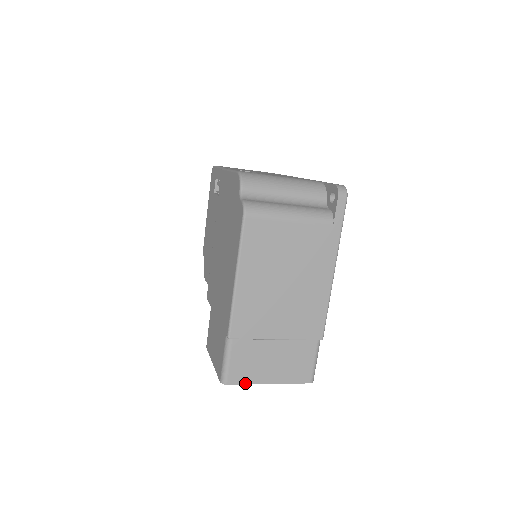
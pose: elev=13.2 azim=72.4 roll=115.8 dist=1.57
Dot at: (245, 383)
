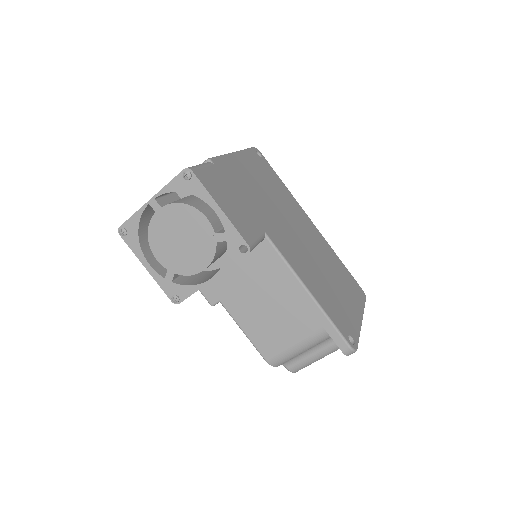
Dot at: (133, 216)
